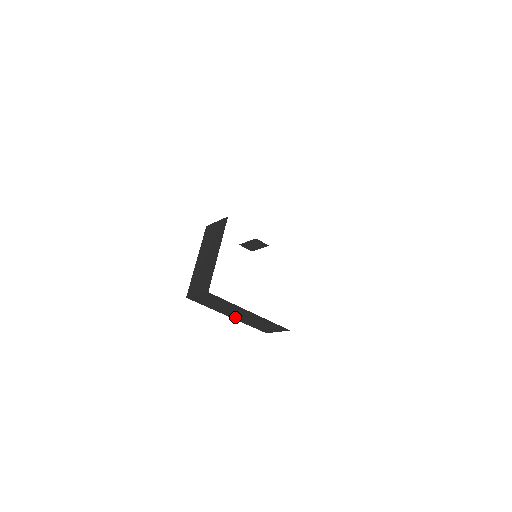
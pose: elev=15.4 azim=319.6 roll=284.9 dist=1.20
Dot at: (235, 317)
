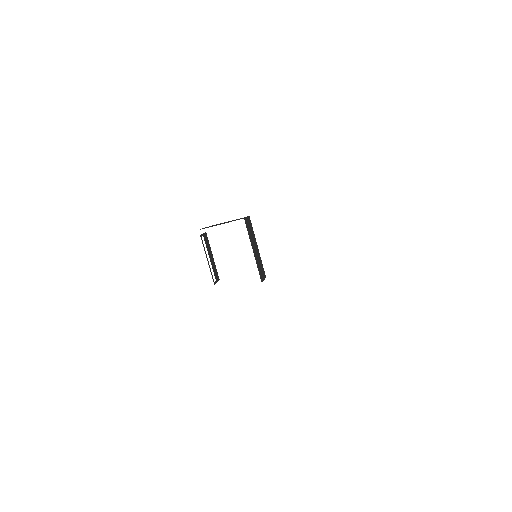
Dot at: (213, 260)
